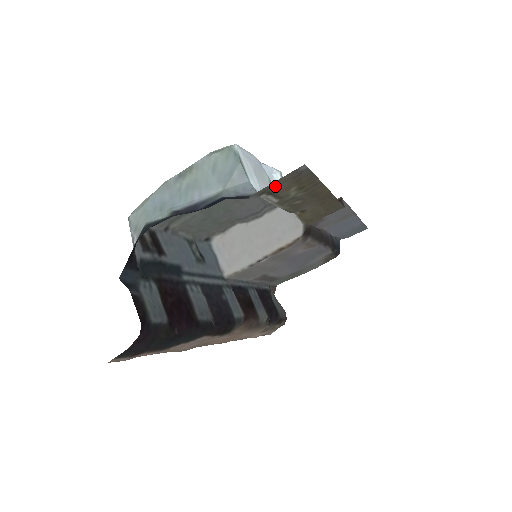
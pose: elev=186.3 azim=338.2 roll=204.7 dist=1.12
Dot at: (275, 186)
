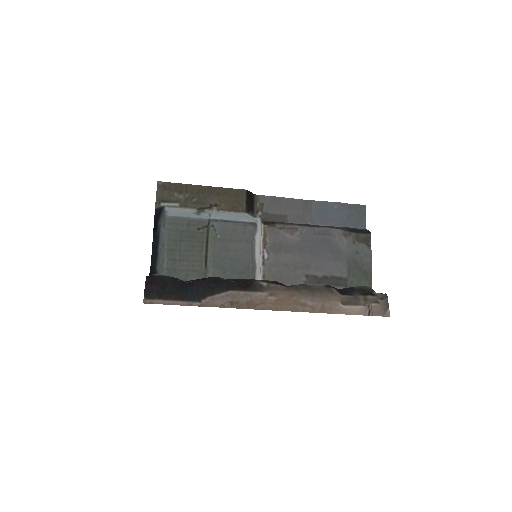
Dot at: (161, 197)
